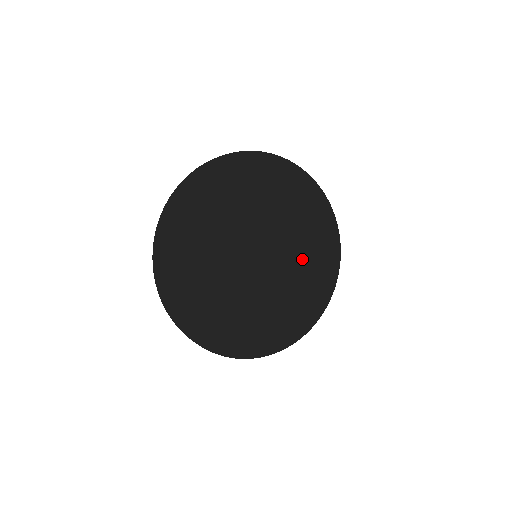
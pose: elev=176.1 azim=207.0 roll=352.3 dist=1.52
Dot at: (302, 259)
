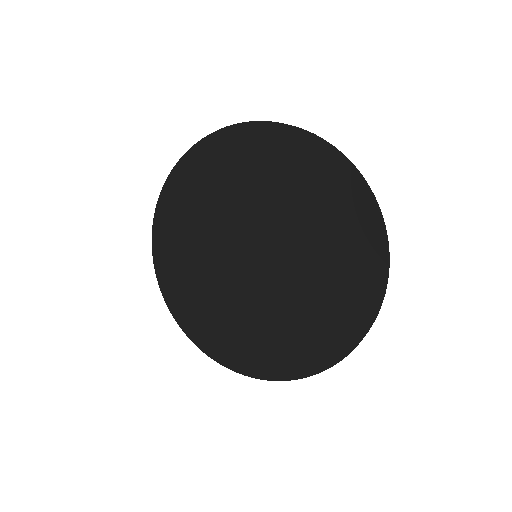
Dot at: (310, 293)
